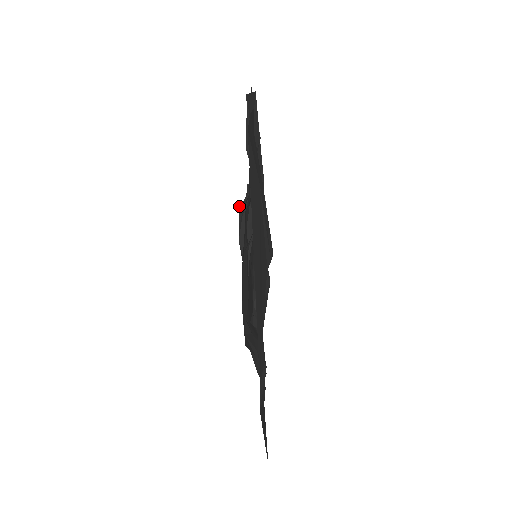
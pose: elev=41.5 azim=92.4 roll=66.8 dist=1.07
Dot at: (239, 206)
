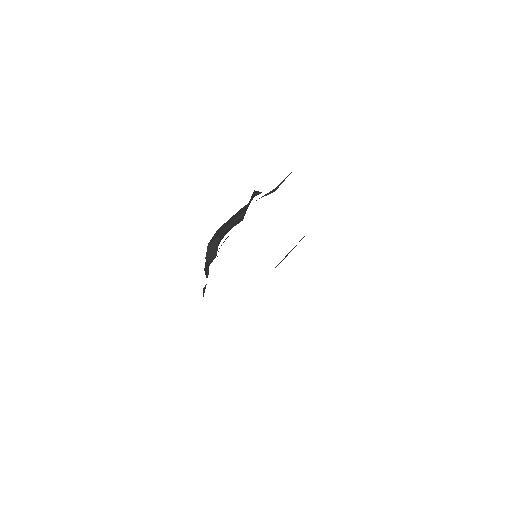
Dot at: occluded
